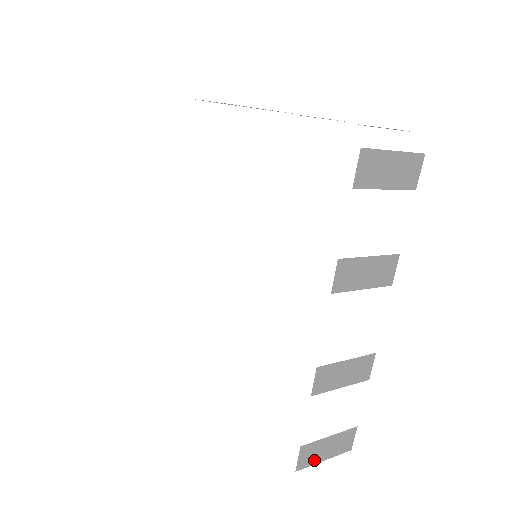
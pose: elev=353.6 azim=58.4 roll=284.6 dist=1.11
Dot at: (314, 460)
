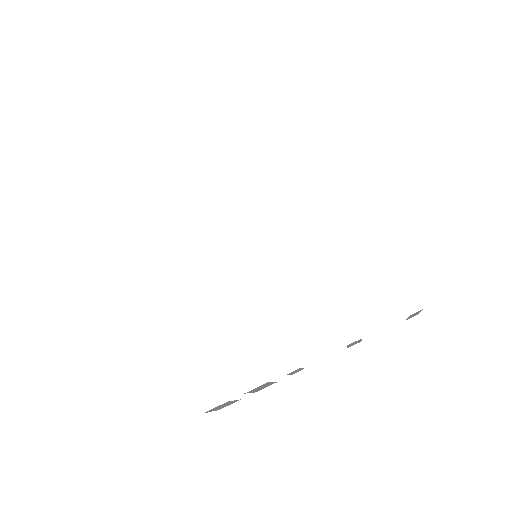
Dot at: occluded
